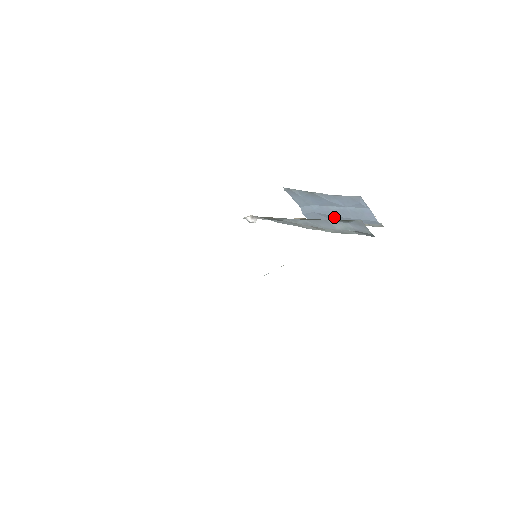
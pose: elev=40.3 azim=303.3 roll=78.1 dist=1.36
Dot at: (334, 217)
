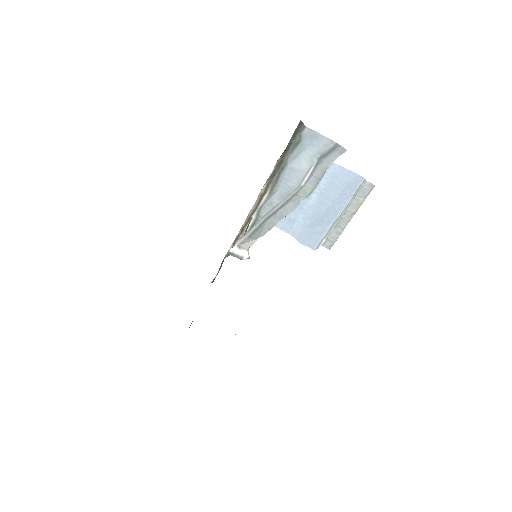
Dot at: (325, 215)
